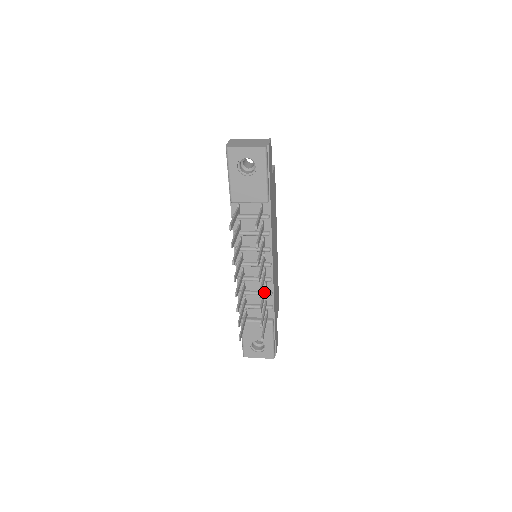
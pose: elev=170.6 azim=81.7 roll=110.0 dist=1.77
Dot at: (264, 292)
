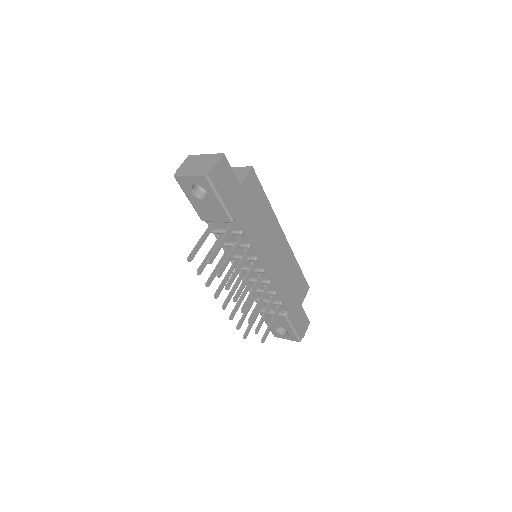
Dot at: (261, 297)
